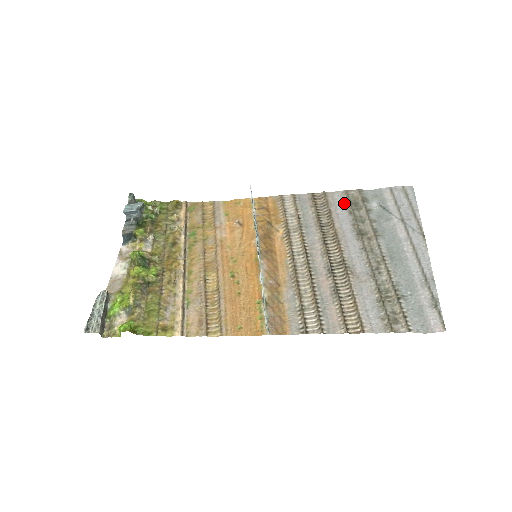
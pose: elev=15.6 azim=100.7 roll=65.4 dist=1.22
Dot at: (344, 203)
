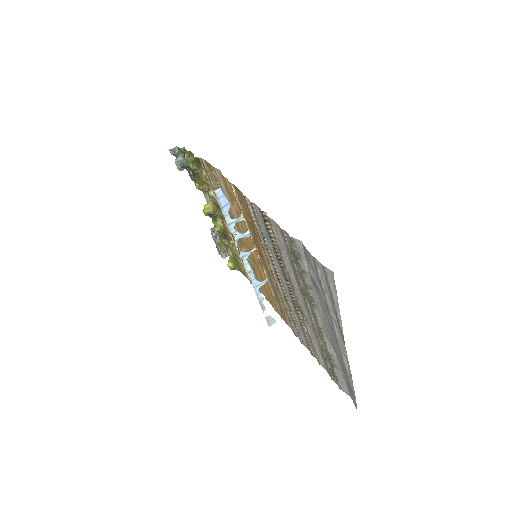
Dot at: (285, 246)
